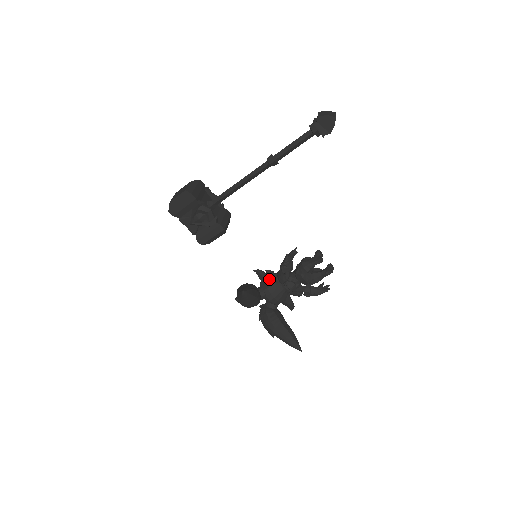
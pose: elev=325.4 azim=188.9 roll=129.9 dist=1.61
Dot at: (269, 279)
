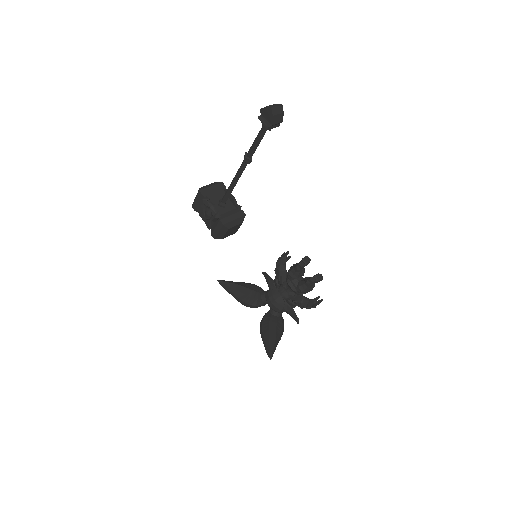
Dot at: (271, 283)
